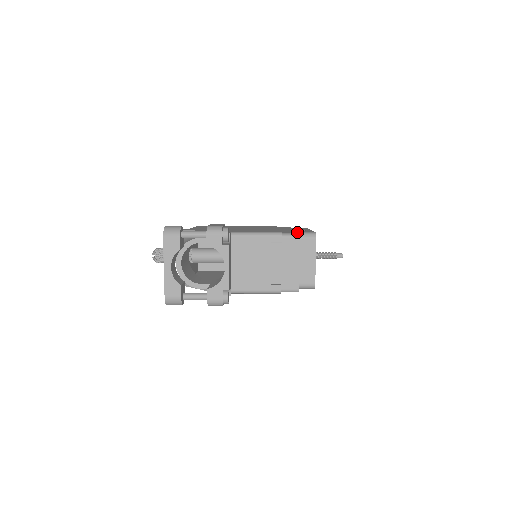
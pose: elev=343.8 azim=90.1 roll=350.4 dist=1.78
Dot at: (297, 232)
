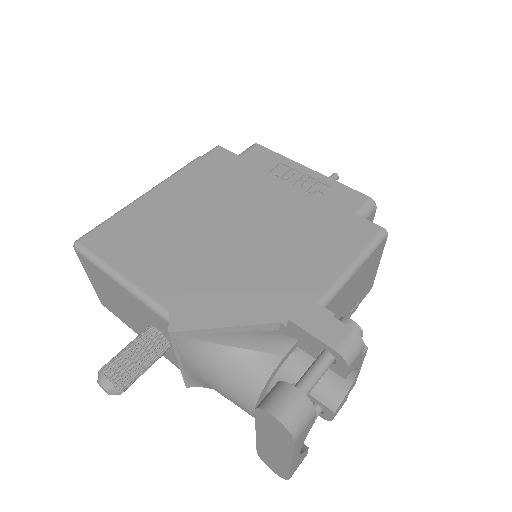
Dot at: (365, 220)
